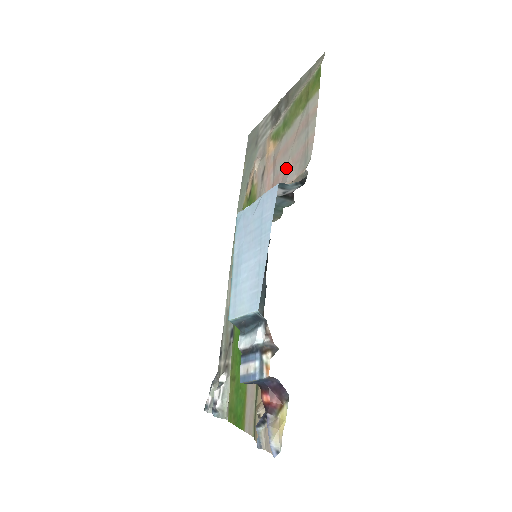
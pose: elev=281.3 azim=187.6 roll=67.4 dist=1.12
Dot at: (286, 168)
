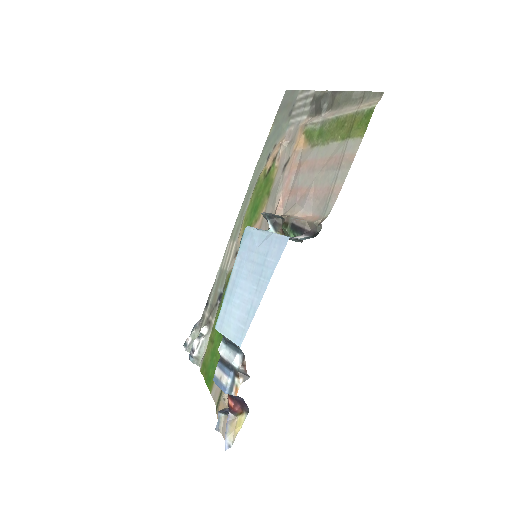
Dot at: (307, 191)
